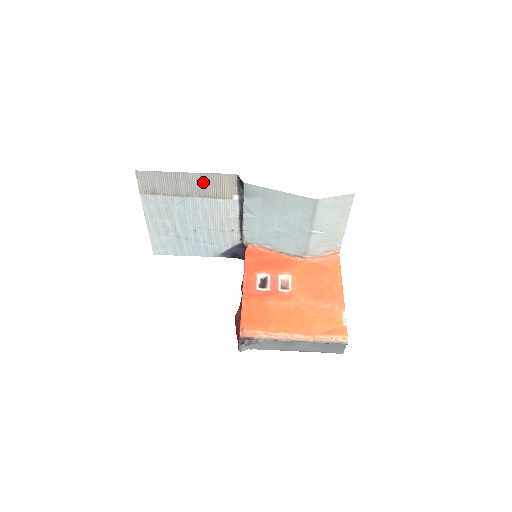
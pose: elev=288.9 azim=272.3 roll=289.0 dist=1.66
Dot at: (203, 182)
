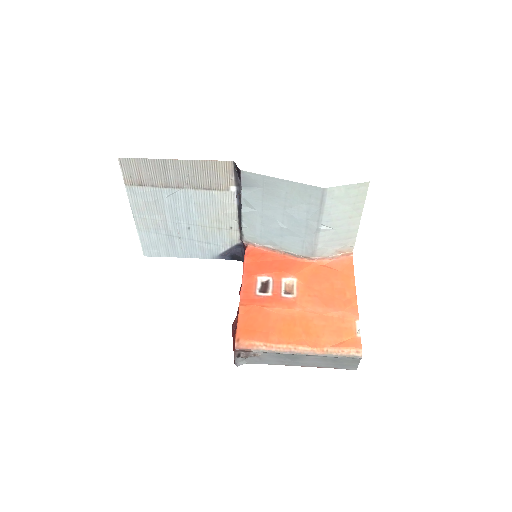
Dot at: (195, 171)
